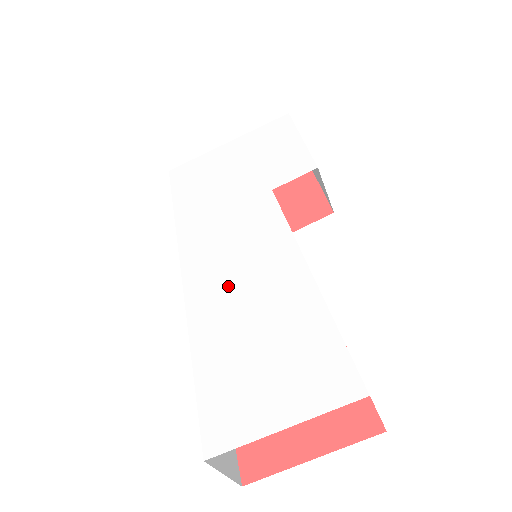
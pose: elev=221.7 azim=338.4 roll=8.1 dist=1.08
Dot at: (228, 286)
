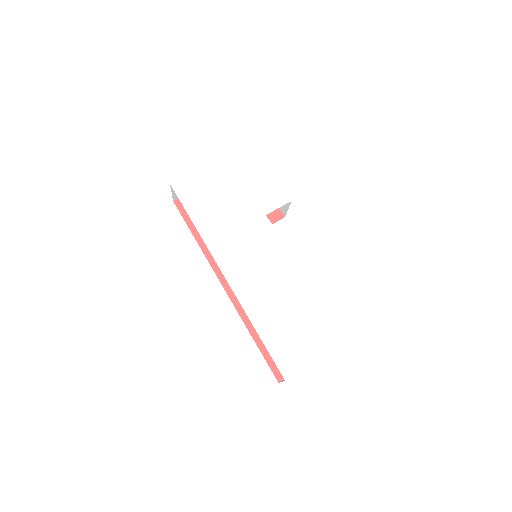
Dot at: (262, 286)
